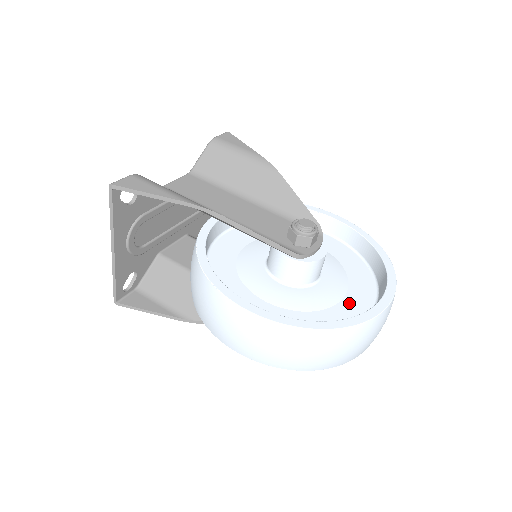
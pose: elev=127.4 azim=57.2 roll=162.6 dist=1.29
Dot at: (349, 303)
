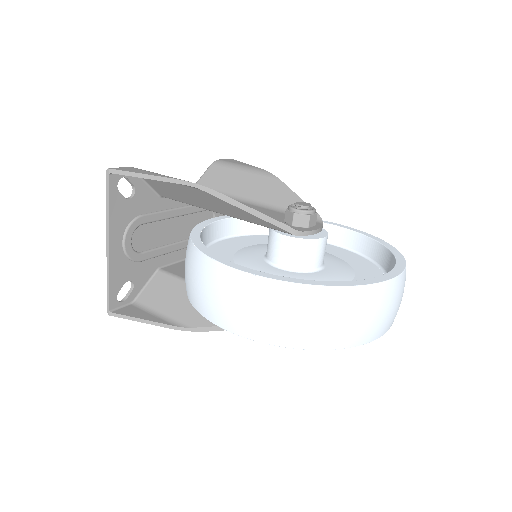
Dot at: occluded
